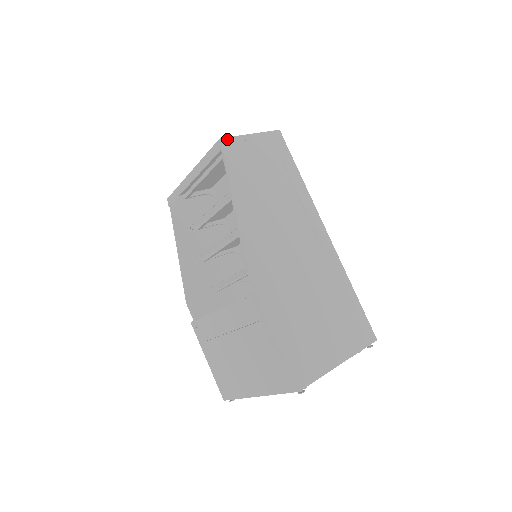
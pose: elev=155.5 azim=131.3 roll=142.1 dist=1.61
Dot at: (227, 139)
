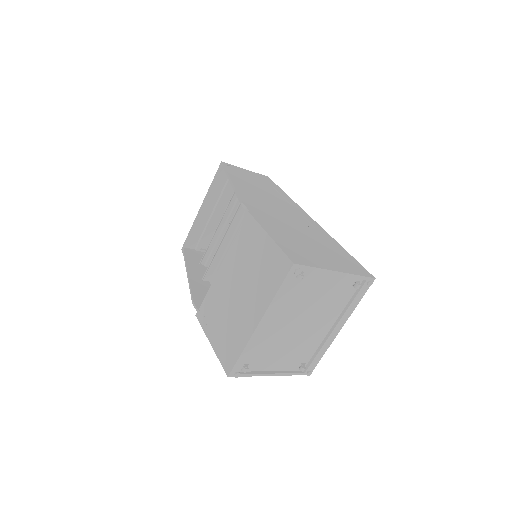
Dot at: (227, 164)
